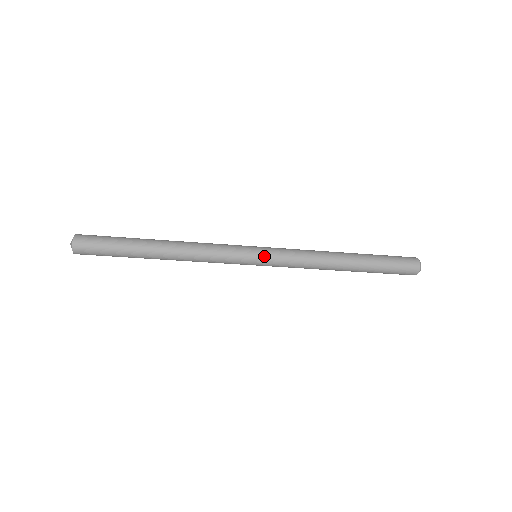
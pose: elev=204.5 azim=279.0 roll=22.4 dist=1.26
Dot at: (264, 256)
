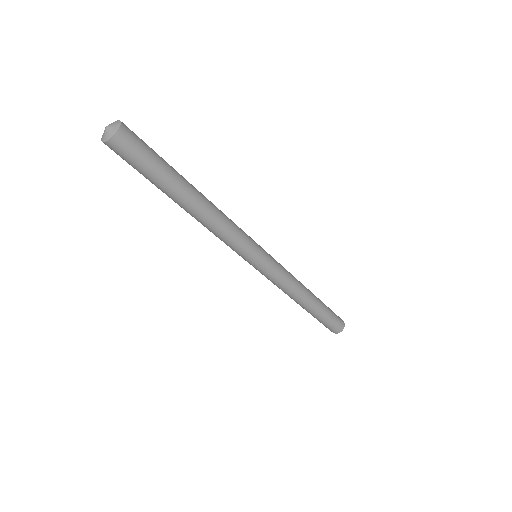
Dot at: (265, 264)
